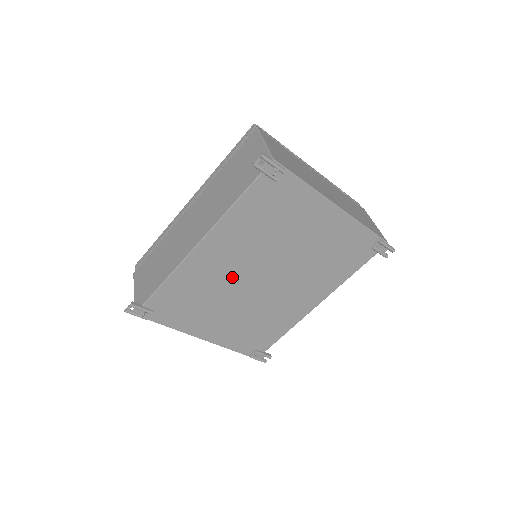
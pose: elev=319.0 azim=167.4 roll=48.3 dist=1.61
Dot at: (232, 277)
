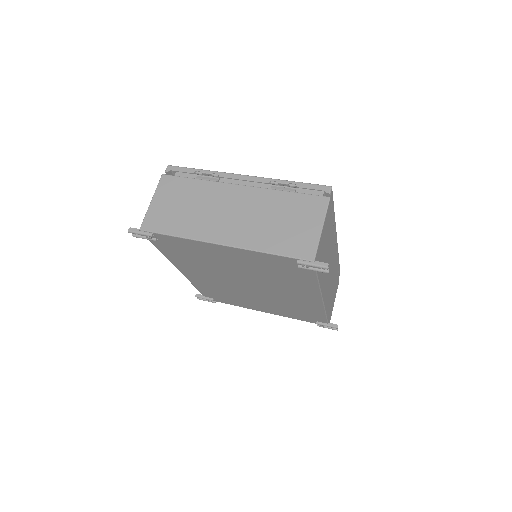
Dot at: (226, 284)
